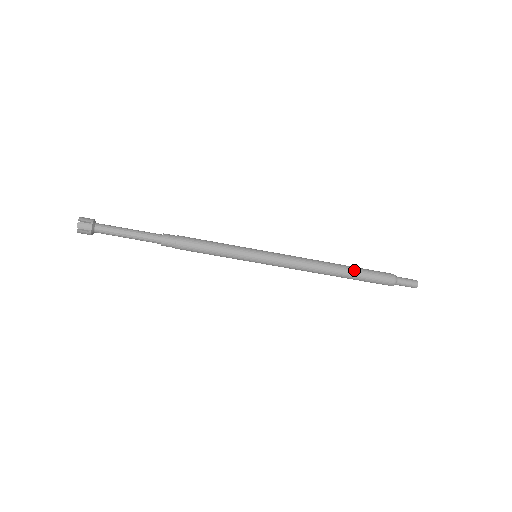
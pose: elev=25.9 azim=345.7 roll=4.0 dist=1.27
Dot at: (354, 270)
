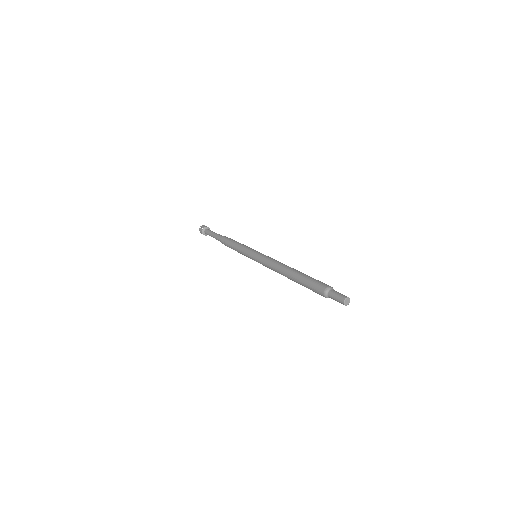
Dot at: (299, 276)
